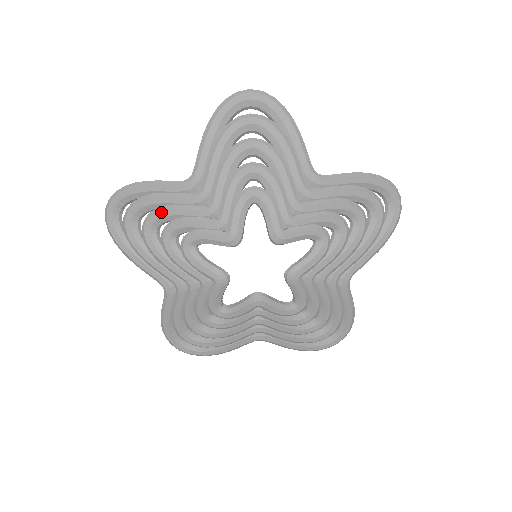
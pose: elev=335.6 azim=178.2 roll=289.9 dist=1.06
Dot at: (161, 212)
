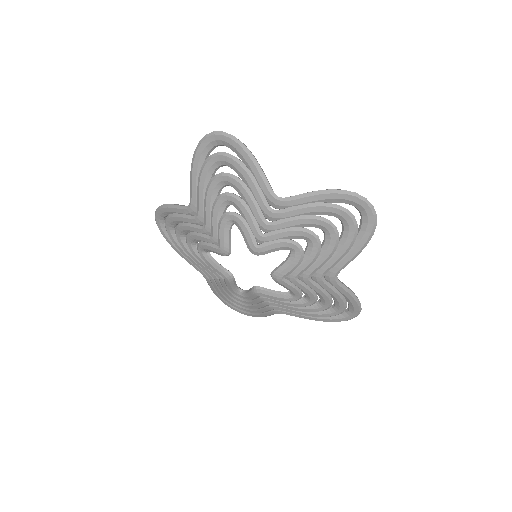
Dot at: (241, 186)
